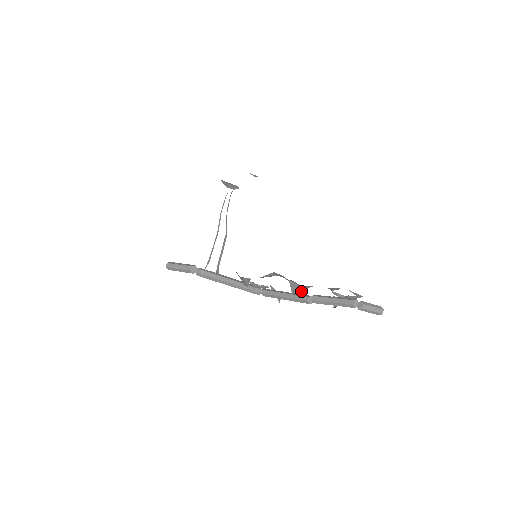
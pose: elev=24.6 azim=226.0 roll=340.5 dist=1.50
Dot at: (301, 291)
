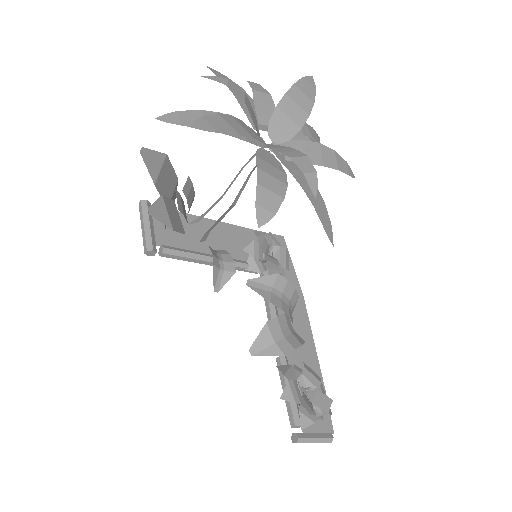
Dot at: (261, 355)
